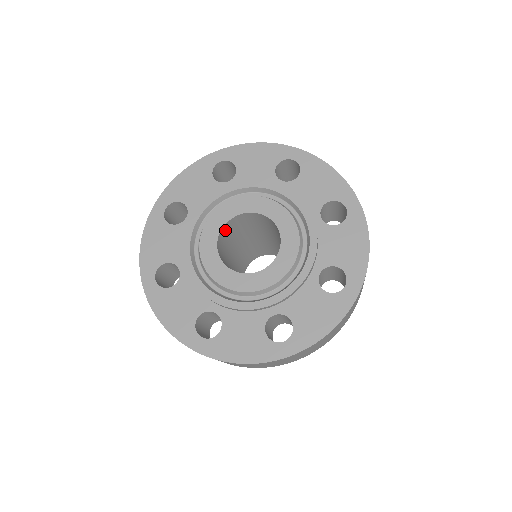
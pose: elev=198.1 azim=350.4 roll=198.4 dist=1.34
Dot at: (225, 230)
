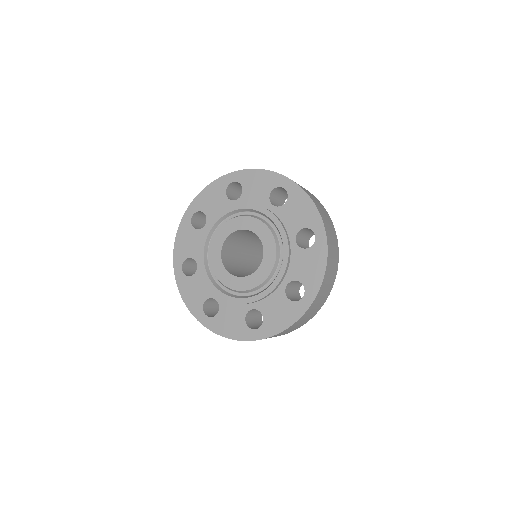
Dot at: (224, 255)
